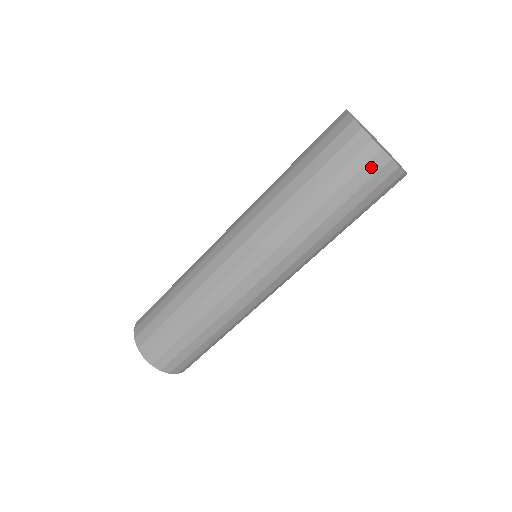
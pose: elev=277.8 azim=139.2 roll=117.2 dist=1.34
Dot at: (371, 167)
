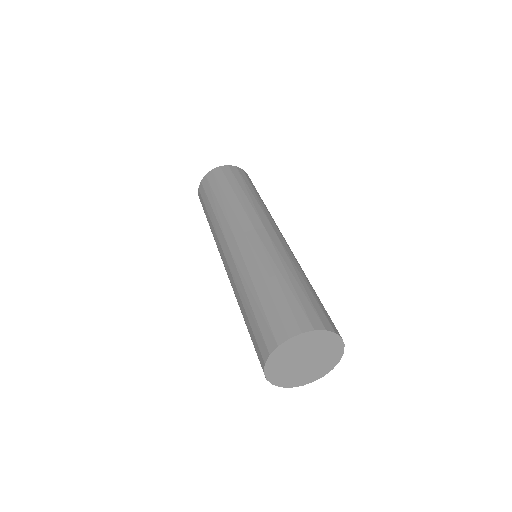
Dot at: occluded
